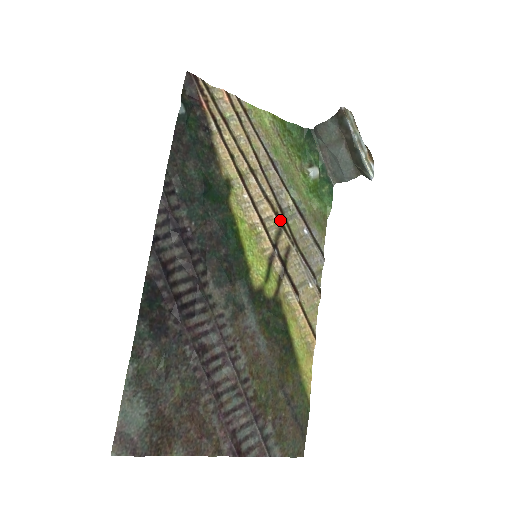
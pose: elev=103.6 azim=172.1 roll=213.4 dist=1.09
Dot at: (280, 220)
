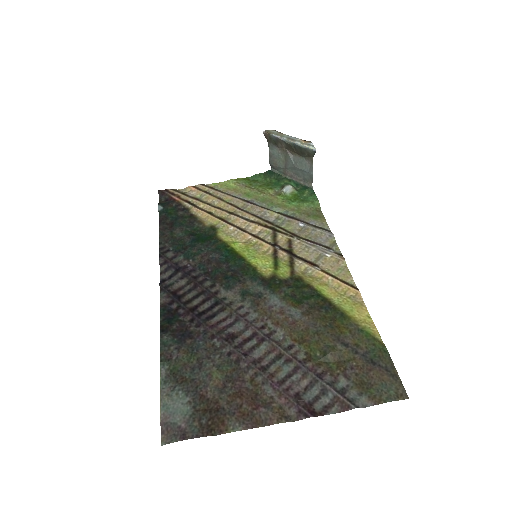
Dot at: (271, 228)
